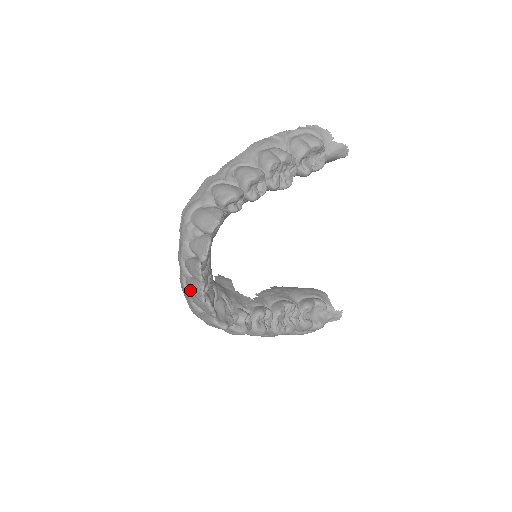
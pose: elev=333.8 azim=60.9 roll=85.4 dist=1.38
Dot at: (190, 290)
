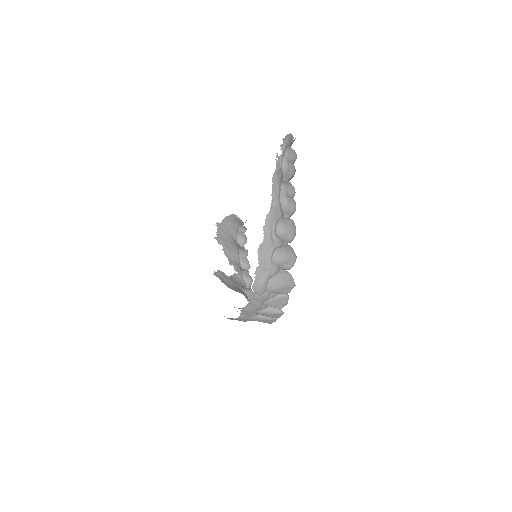
Dot at: occluded
